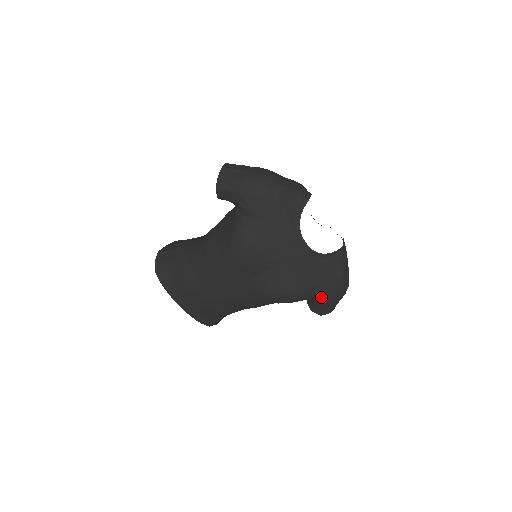
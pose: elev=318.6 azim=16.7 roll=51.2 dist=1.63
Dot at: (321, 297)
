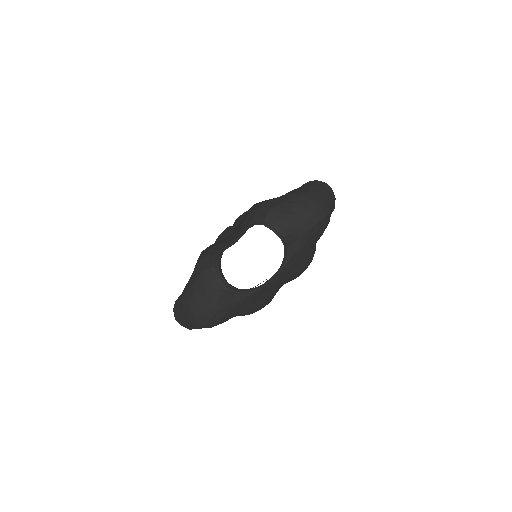
Dot at: occluded
